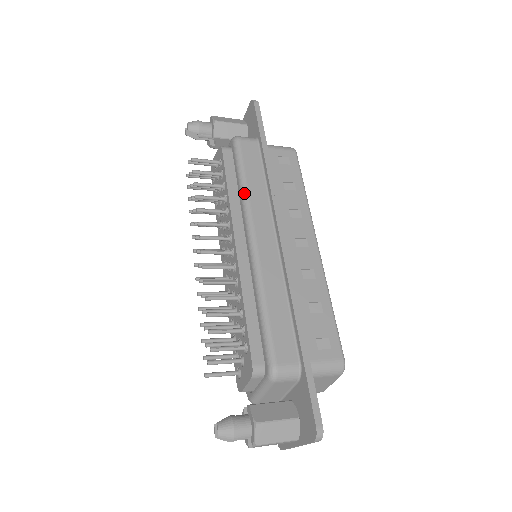
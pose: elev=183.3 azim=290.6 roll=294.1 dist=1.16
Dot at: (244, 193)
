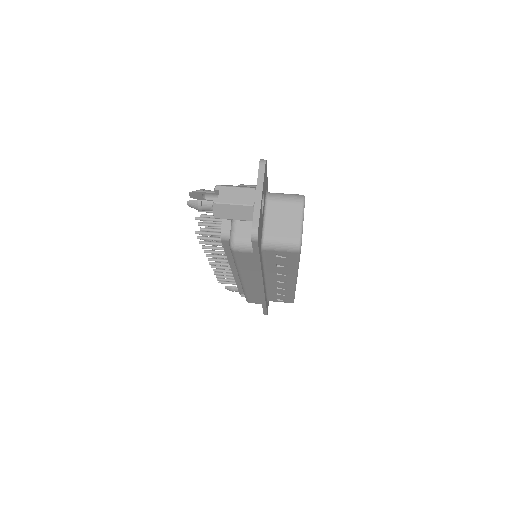
Dot at: (237, 269)
